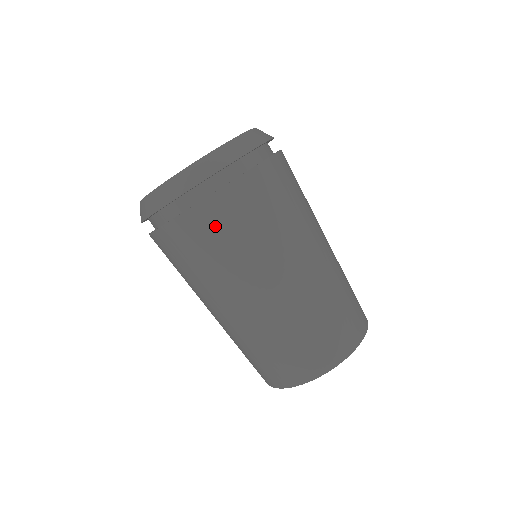
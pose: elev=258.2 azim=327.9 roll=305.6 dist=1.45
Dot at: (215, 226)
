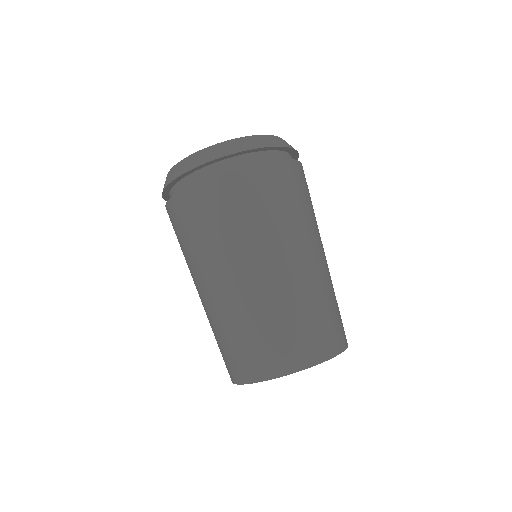
Dot at: (273, 185)
